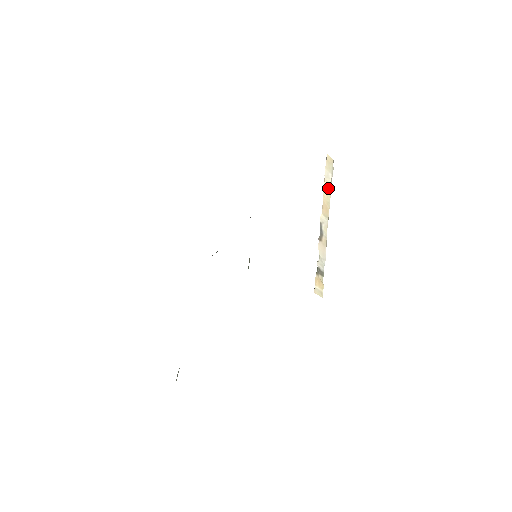
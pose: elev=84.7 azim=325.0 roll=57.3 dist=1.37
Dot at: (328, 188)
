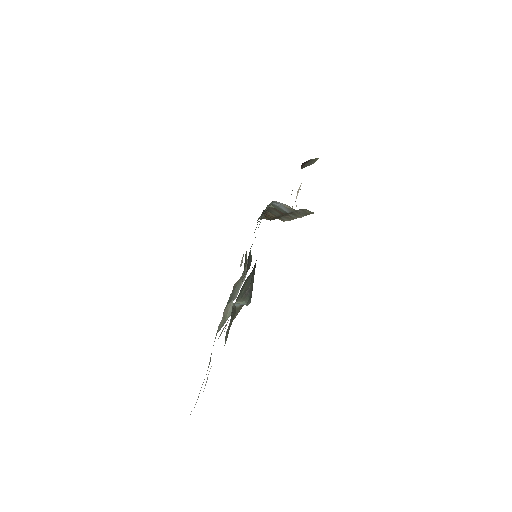
Dot at: occluded
